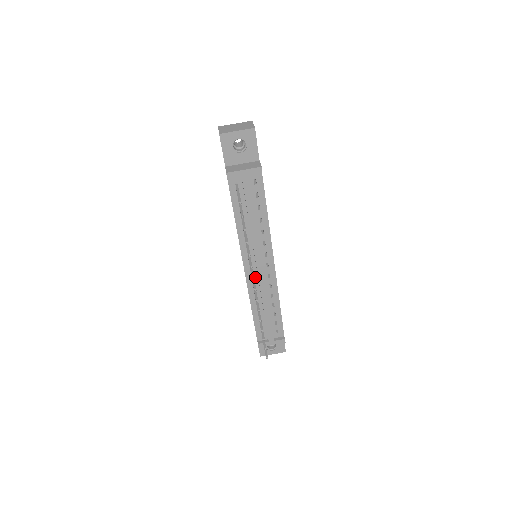
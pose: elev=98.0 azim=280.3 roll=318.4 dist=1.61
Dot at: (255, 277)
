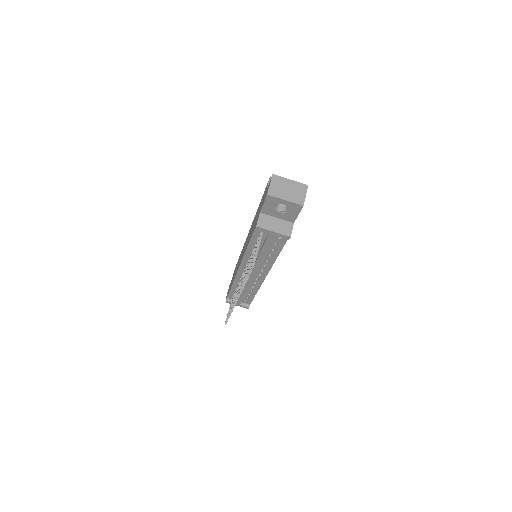
Dot at: occluded
